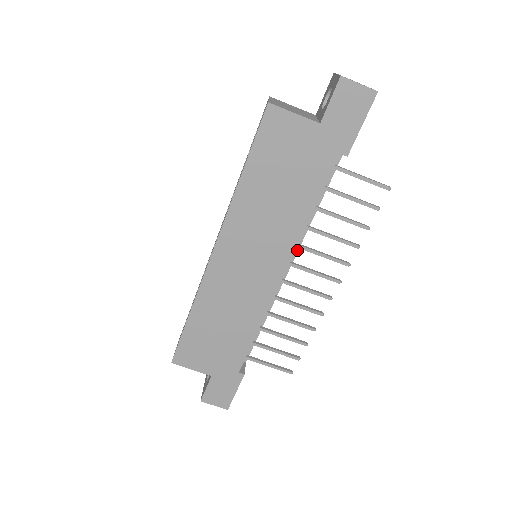
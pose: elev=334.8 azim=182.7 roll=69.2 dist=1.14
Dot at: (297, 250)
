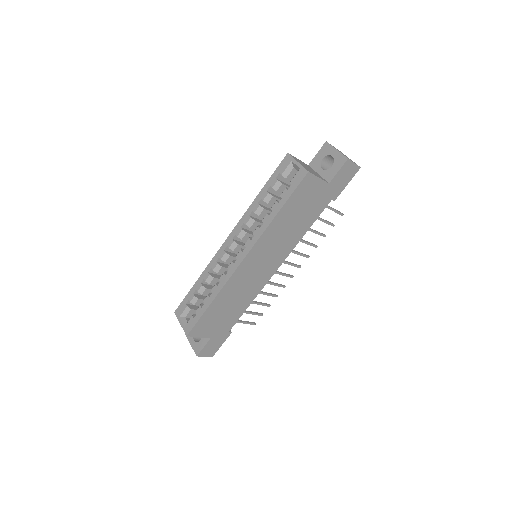
Dot at: occluded
